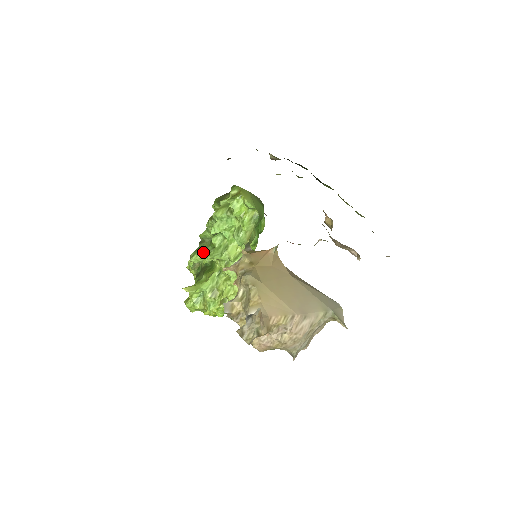
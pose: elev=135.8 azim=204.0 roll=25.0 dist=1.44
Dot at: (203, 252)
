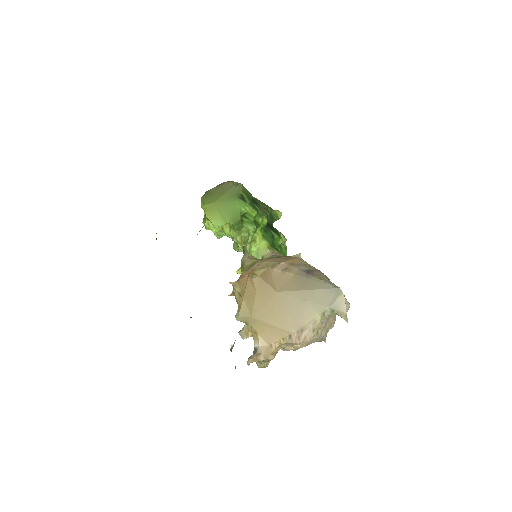
Dot at: occluded
